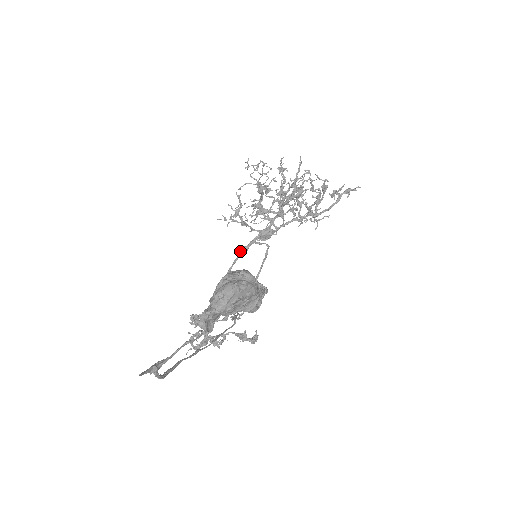
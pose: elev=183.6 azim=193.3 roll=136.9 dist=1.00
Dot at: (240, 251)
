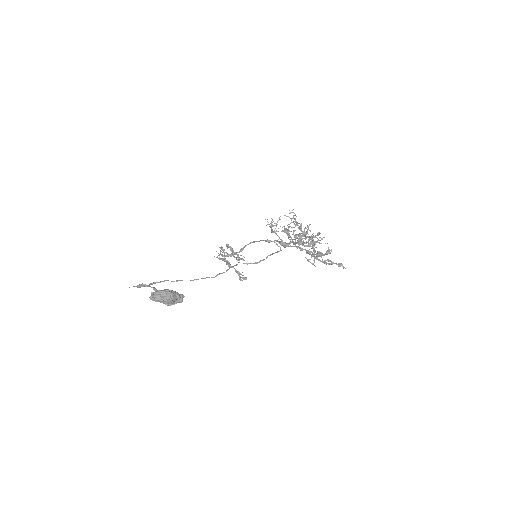
Dot at: (266, 240)
